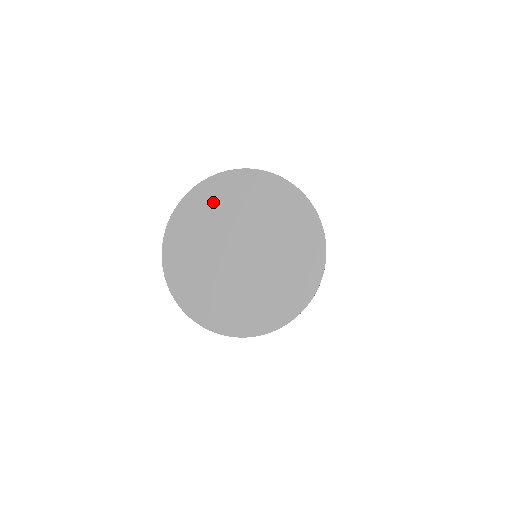
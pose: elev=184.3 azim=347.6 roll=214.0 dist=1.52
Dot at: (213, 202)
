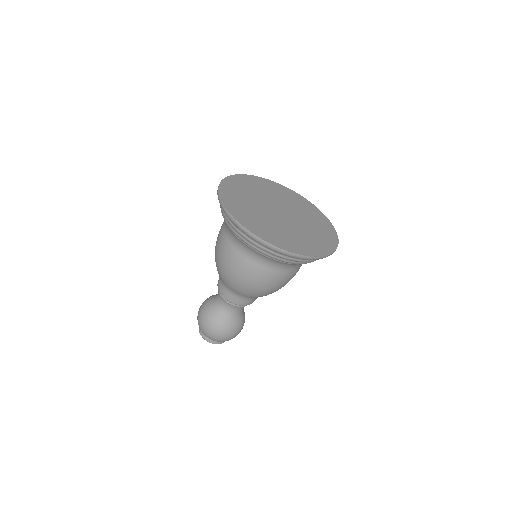
Dot at: (297, 201)
